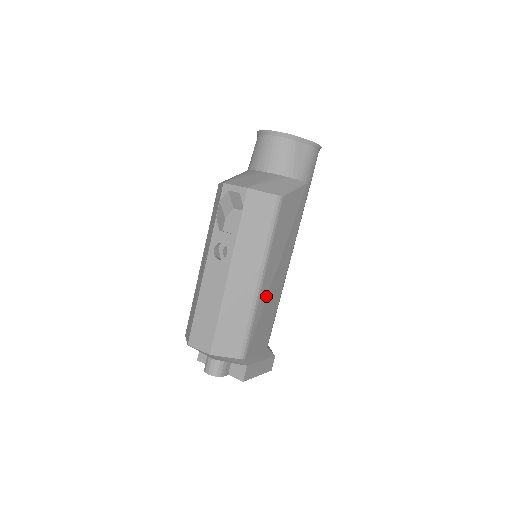
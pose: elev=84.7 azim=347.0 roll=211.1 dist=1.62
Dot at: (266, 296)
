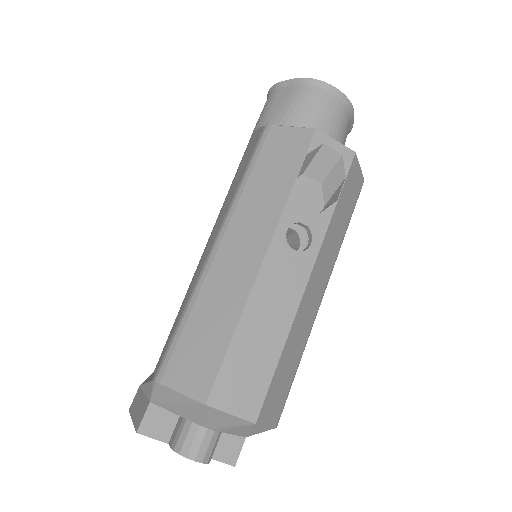
Dot at: occluded
